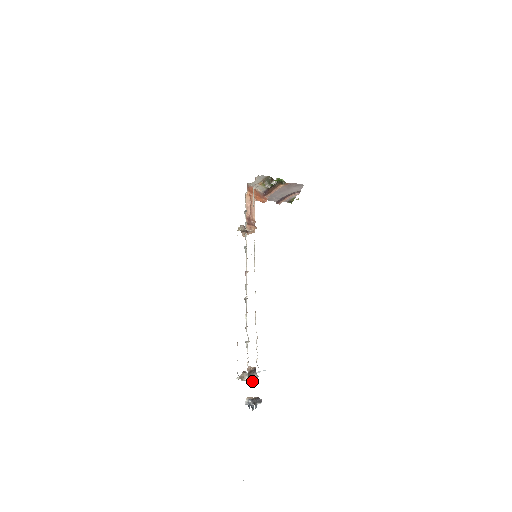
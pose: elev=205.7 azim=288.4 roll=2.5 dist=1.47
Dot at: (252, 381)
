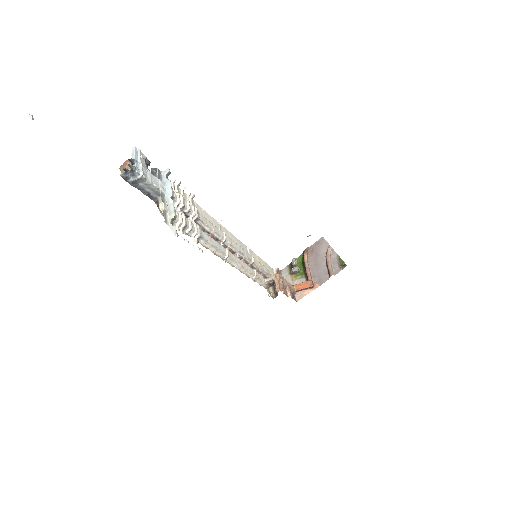
Dot at: occluded
